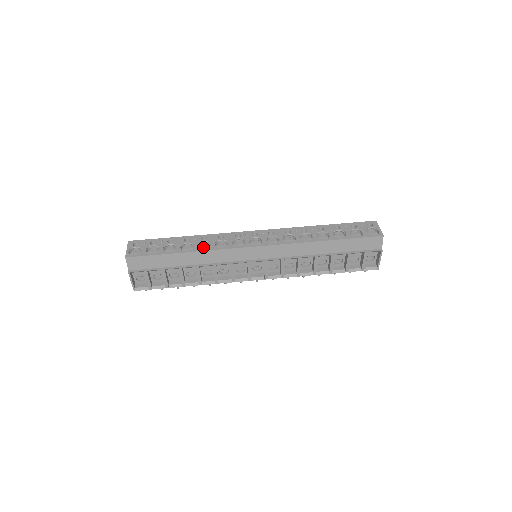
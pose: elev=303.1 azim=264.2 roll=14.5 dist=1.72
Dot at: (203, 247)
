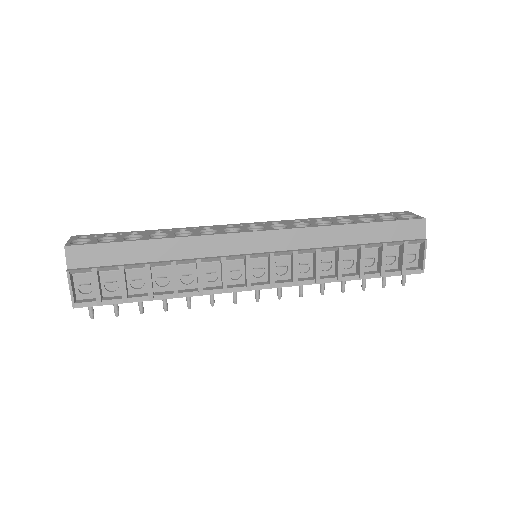
Dot at: occluded
